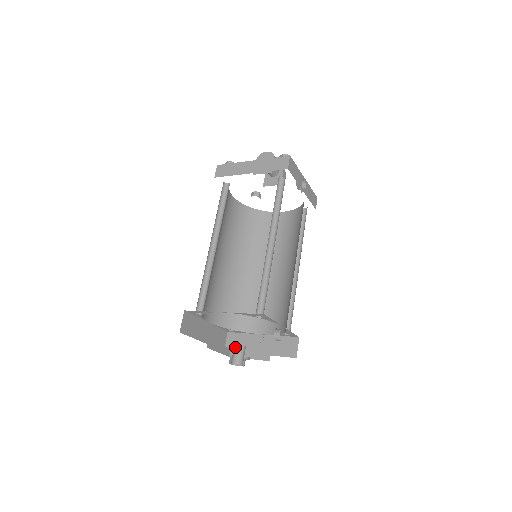
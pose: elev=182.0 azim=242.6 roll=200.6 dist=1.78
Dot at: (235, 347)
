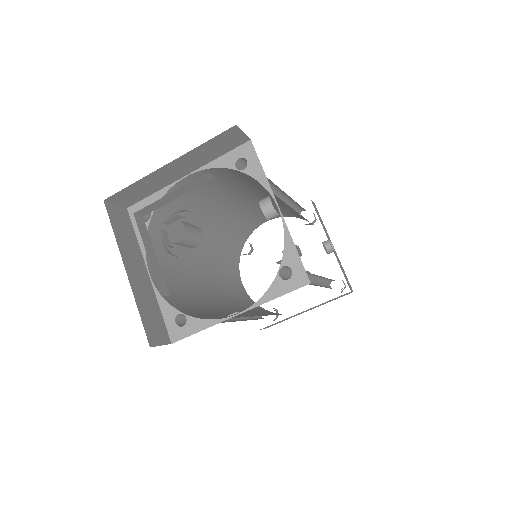
Dot at: occluded
